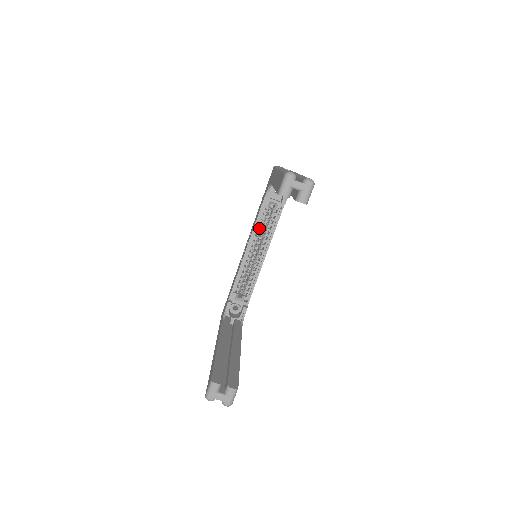
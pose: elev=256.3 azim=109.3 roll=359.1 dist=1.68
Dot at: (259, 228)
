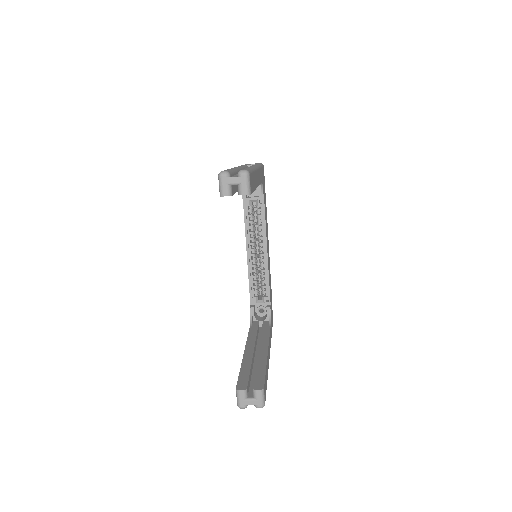
Dot at: (251, 229)
